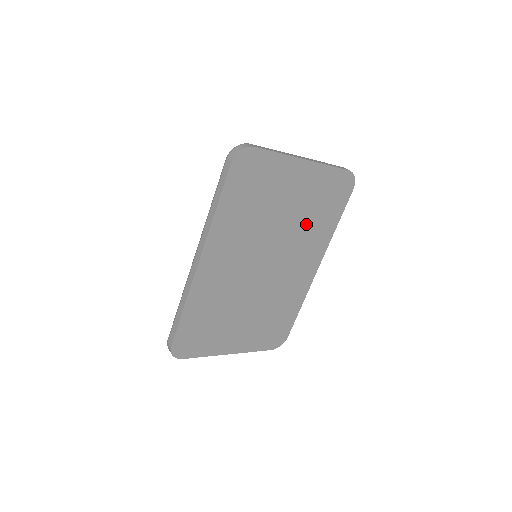
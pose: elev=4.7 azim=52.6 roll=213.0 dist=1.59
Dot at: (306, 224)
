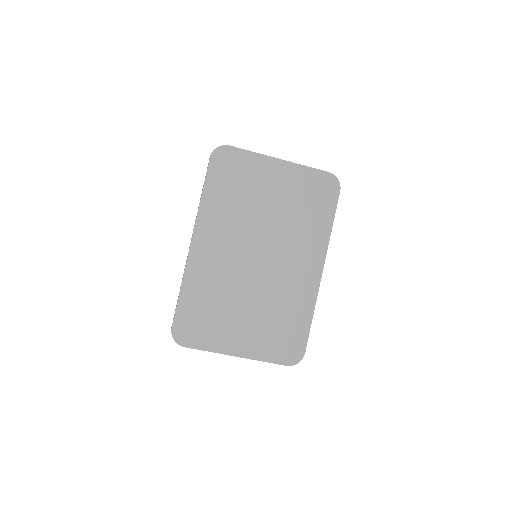
Dot at: (295, 220)
